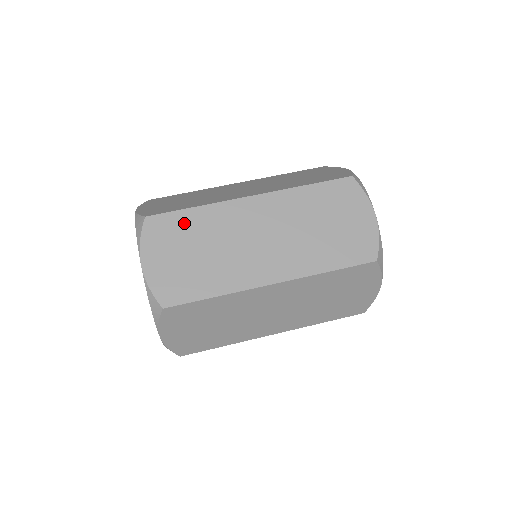
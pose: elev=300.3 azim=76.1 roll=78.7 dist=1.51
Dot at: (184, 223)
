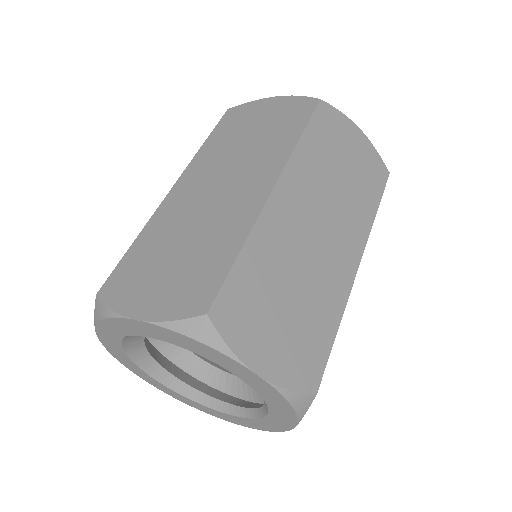
Dot at: (139, 256)
